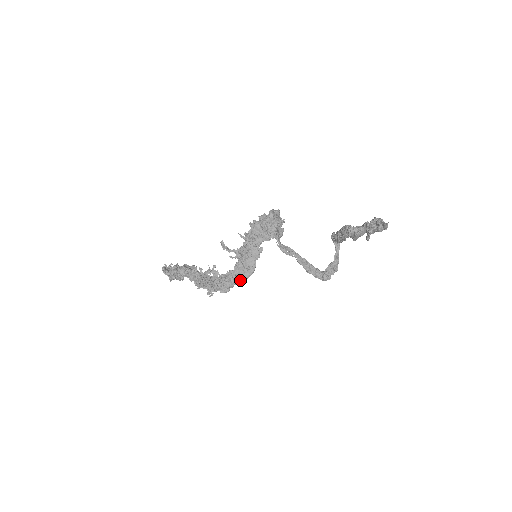
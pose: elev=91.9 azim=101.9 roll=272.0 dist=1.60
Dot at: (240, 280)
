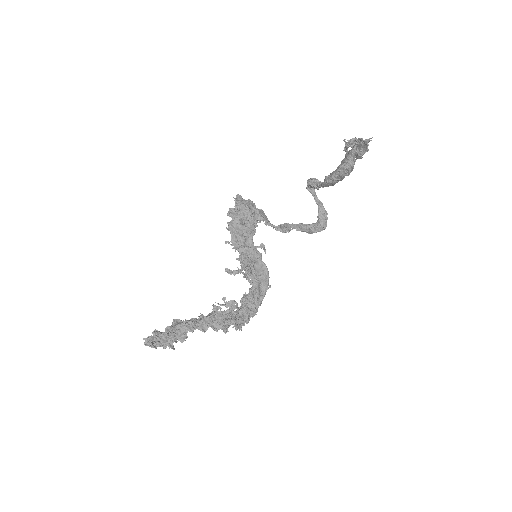
Dot at: (264, 291)
